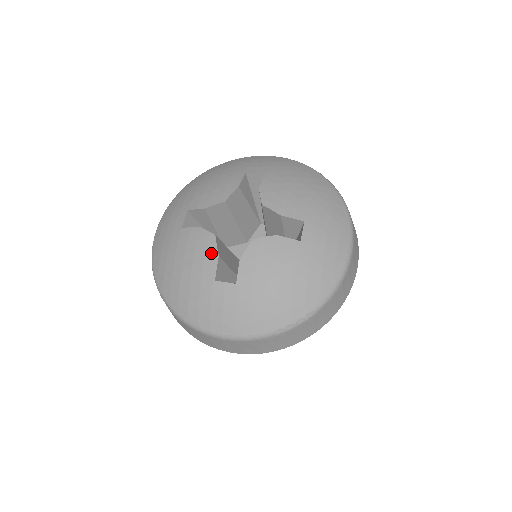
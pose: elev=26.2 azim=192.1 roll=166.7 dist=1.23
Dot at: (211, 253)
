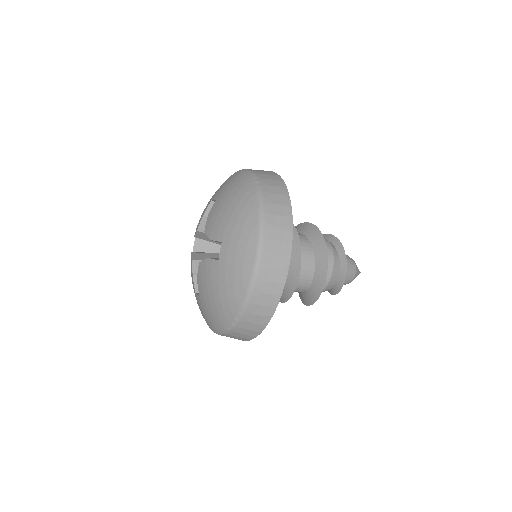
Dot at: (192, 273)
